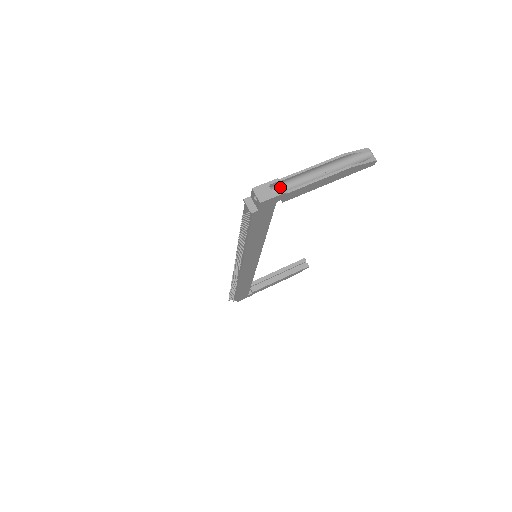
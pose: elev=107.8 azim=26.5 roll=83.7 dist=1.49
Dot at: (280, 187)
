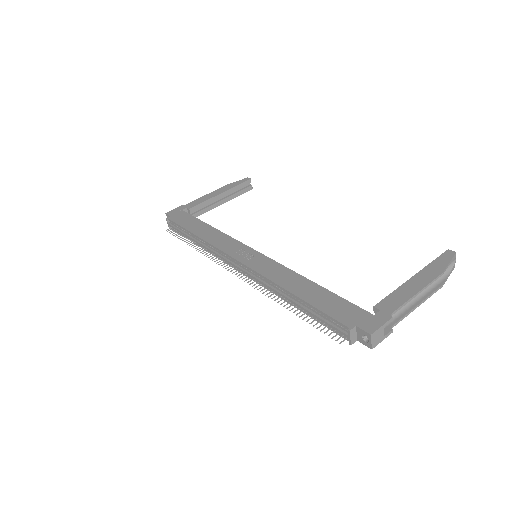
Dot at: (384, 314)
